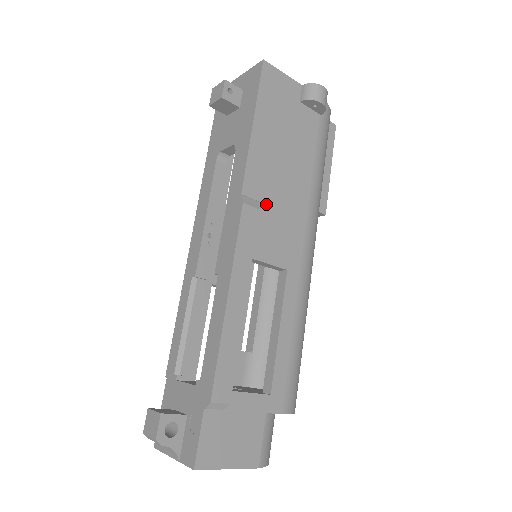
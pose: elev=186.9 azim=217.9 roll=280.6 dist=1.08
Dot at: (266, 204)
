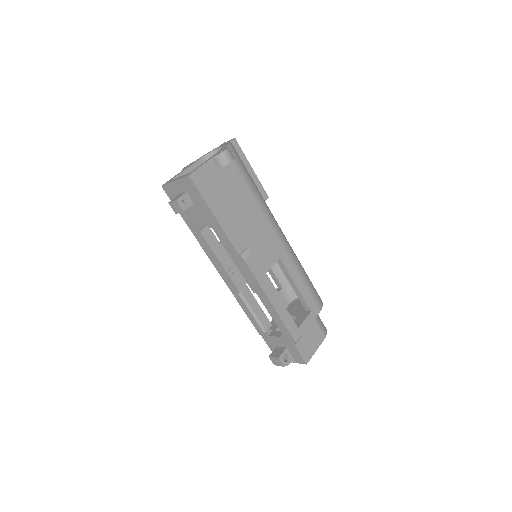
Dot at: (250, 244)
